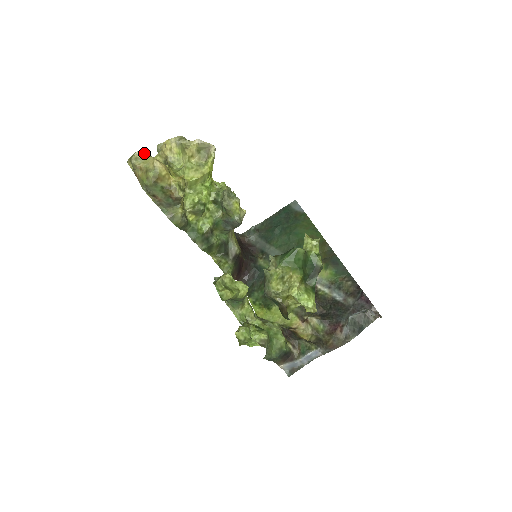
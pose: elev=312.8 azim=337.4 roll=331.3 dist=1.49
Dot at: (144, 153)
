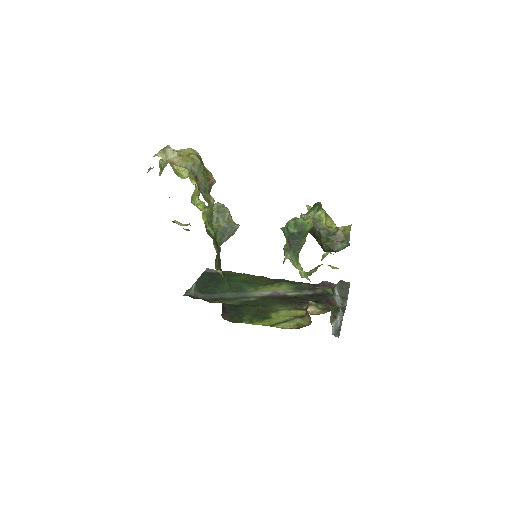
Dot at: occluded
